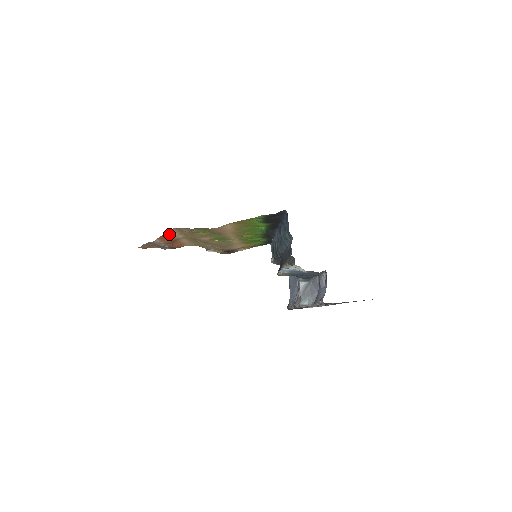
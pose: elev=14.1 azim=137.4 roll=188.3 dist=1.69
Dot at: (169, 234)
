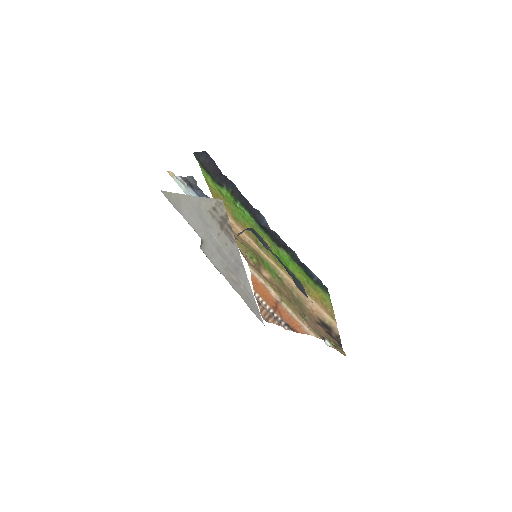
Dot at: (260, 284)
